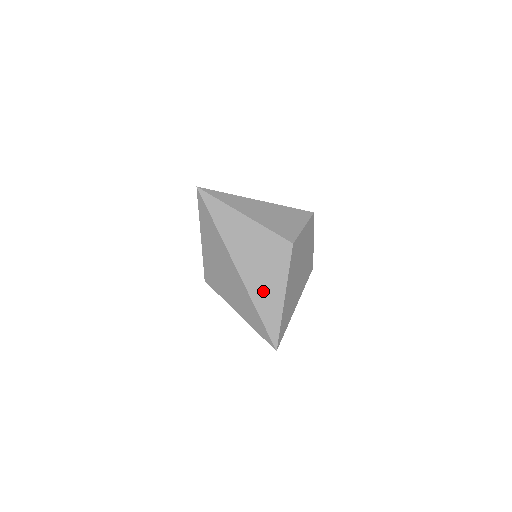
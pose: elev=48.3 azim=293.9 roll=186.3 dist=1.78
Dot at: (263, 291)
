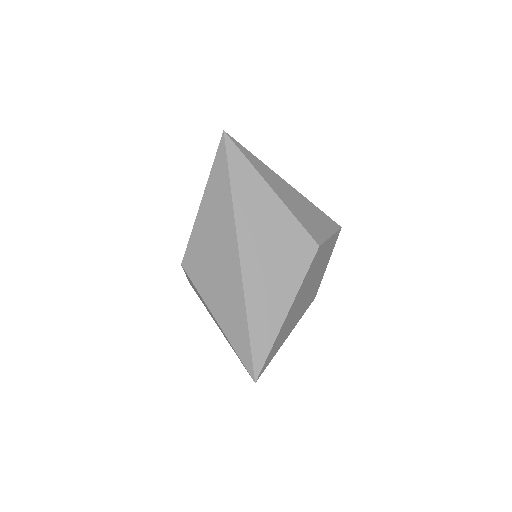
Dot at: (263, 294)
